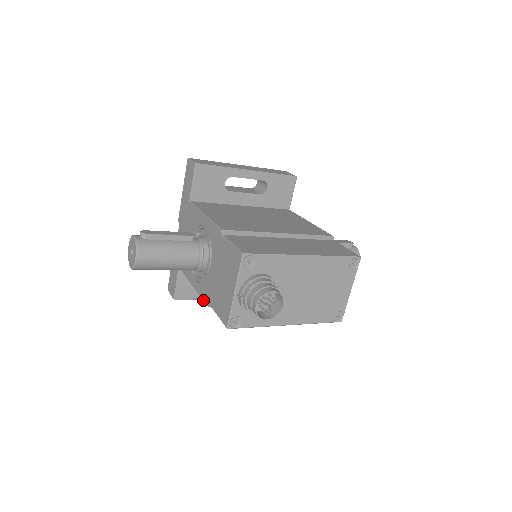
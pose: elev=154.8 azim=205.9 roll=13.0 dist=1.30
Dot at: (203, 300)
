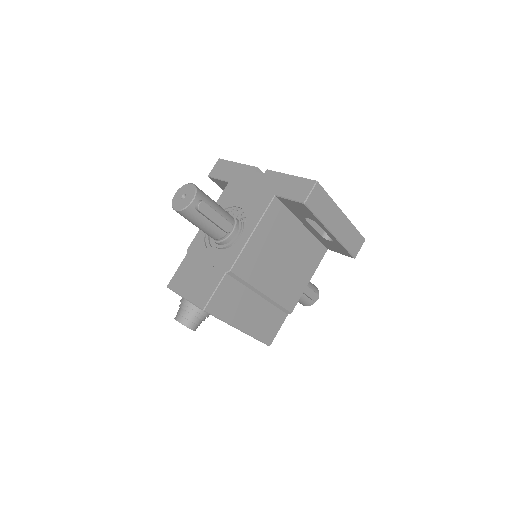
Dot at: (192, 241)
